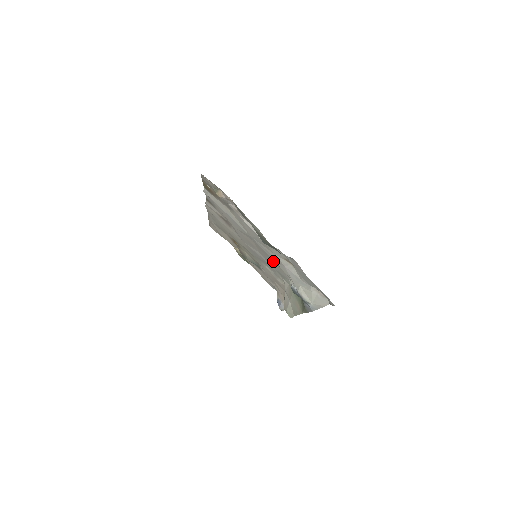
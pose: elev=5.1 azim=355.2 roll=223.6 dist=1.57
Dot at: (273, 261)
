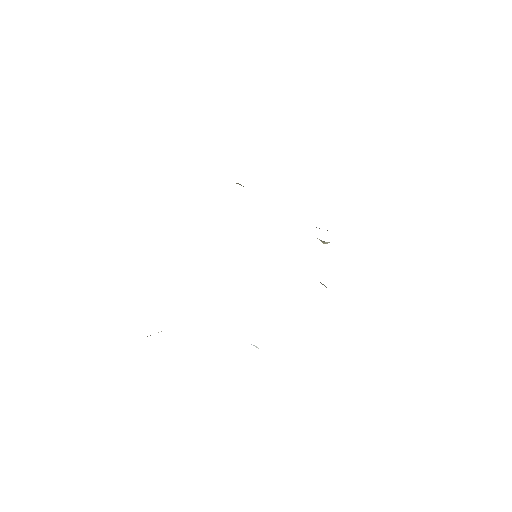
Dot at: occluded
